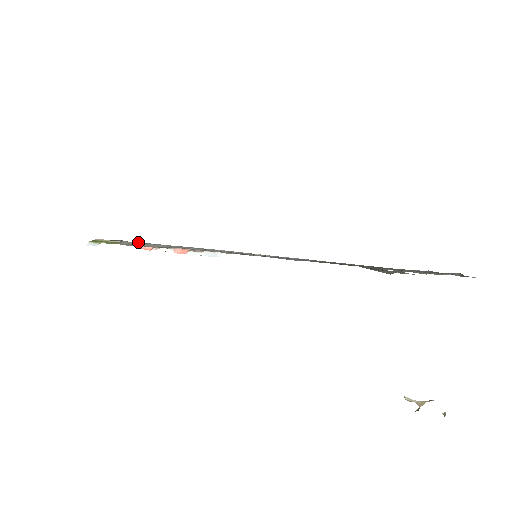
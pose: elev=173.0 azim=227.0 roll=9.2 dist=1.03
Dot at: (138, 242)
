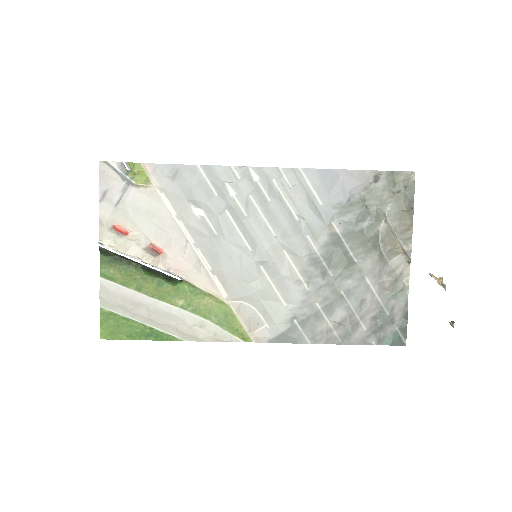
Dot at: (202, 171)
